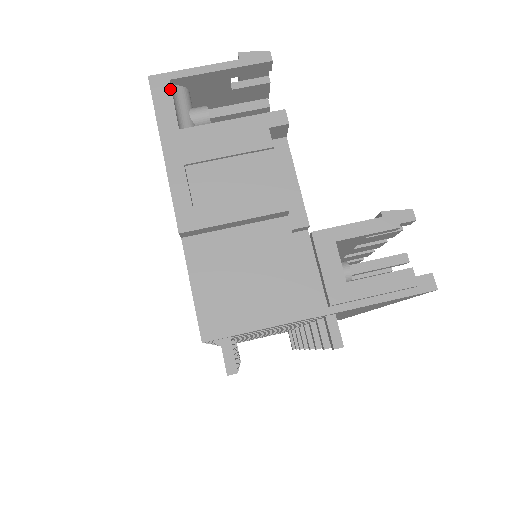
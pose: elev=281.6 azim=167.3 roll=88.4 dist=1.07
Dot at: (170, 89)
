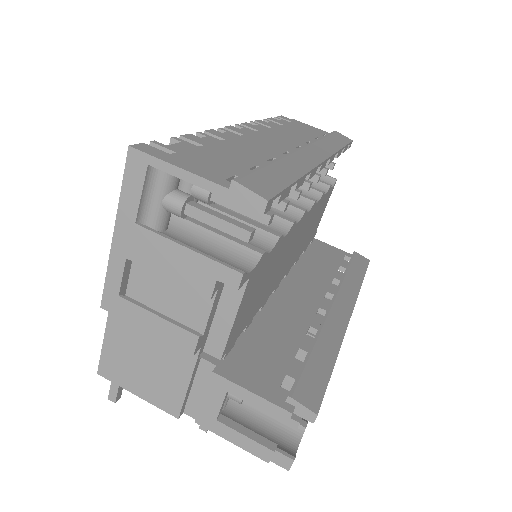
Dot at: (144, 176)
